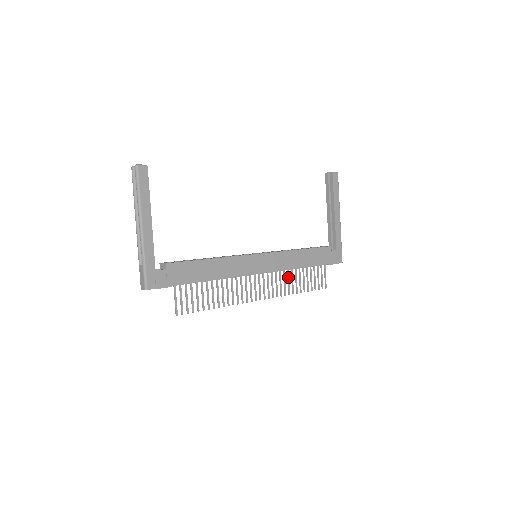
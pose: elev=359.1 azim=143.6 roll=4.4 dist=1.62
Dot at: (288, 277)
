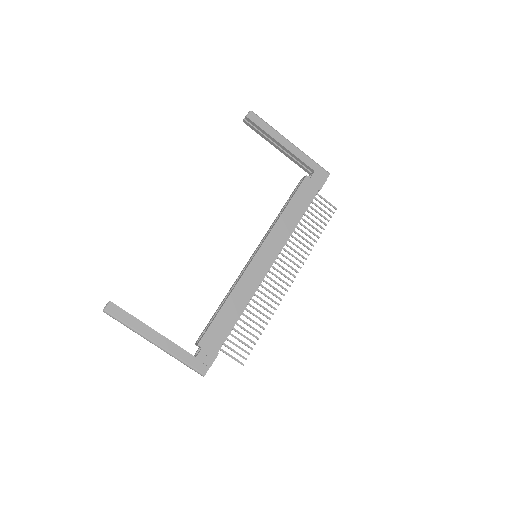
Dot at: (297, 240)
